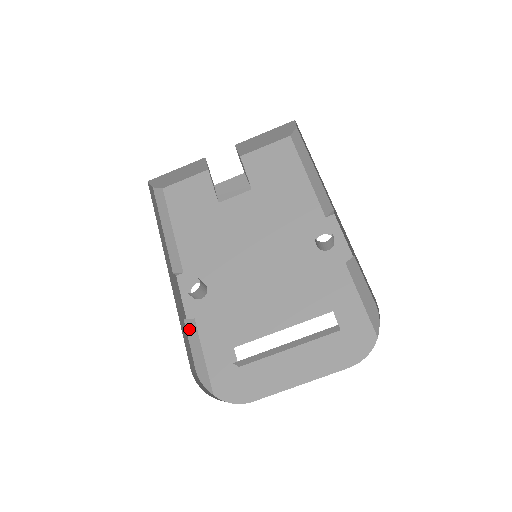
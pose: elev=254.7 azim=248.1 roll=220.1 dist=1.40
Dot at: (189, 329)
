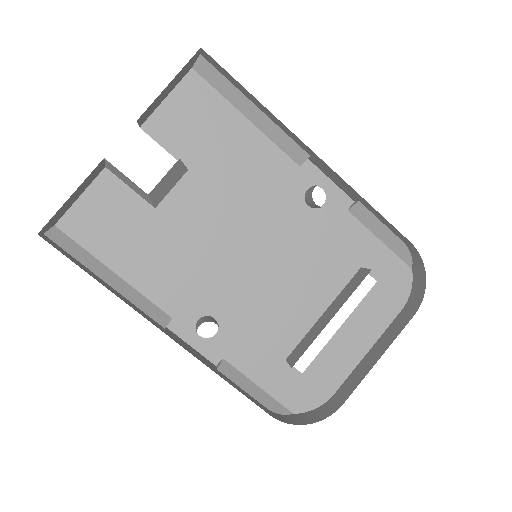
Dot at: (229, 374)
